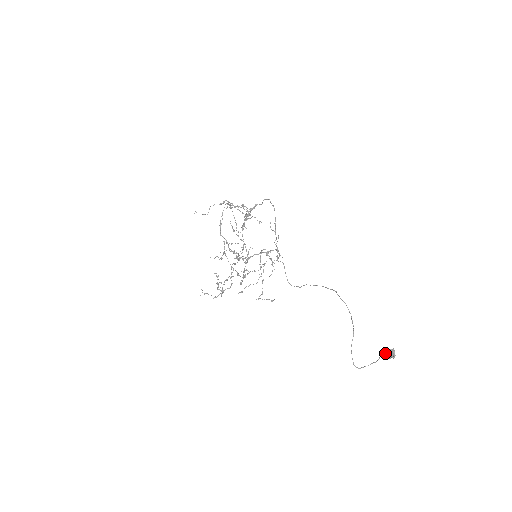
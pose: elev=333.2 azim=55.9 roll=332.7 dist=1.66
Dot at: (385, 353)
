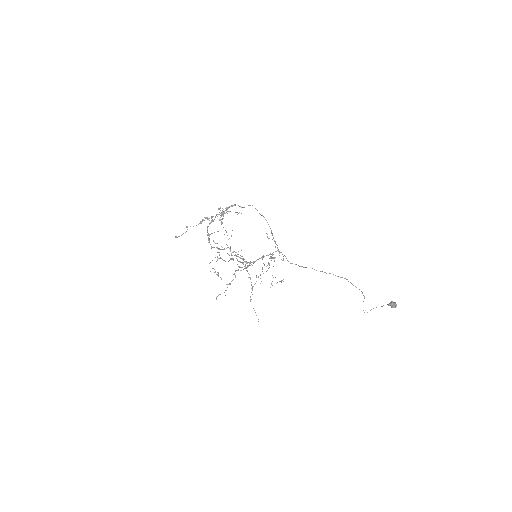
Dot at: (389, 305)
